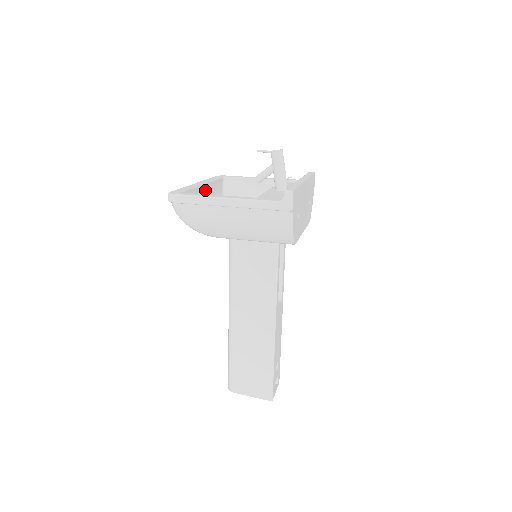
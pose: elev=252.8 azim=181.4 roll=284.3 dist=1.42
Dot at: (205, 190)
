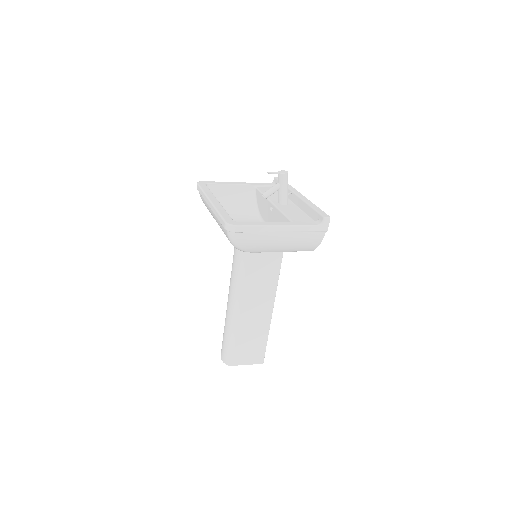
Dot at: occluded
